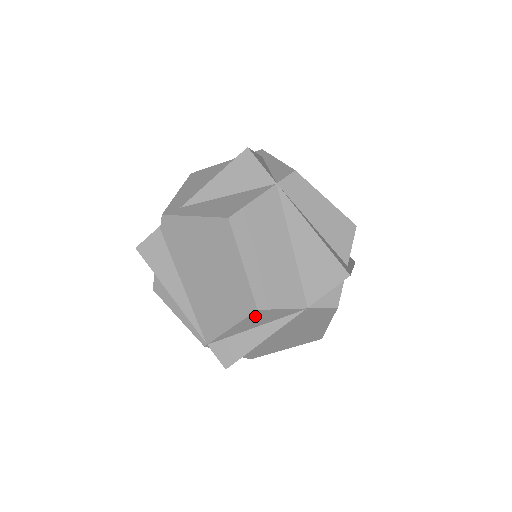
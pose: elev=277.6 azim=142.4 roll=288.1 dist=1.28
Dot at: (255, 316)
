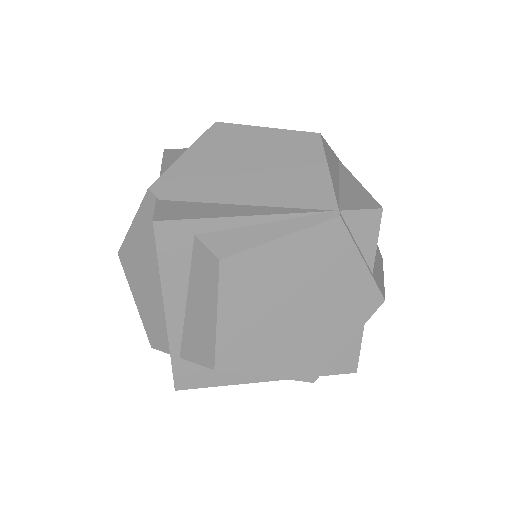
Dot at: (326, 150)
